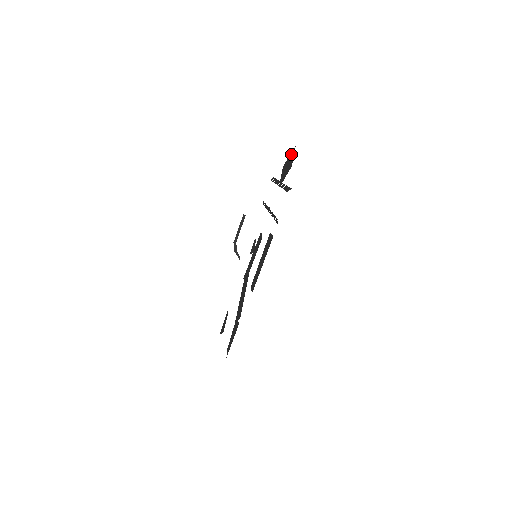
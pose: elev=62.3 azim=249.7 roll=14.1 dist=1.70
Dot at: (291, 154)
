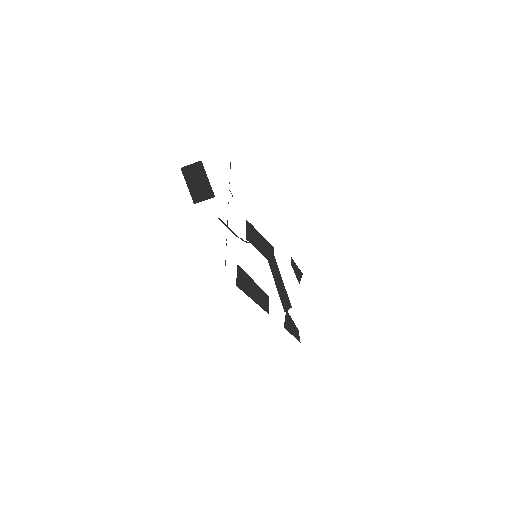
Dot at: (188, 171)
